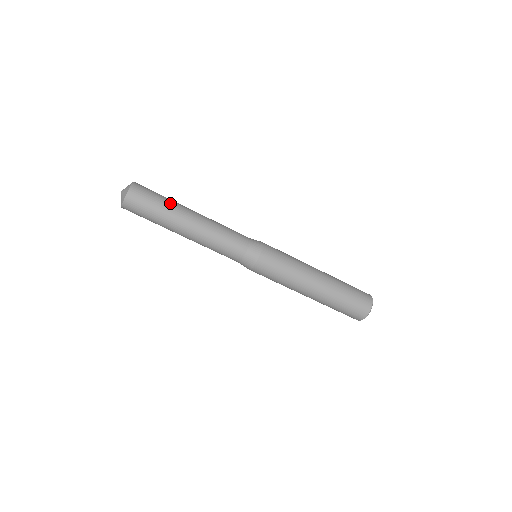
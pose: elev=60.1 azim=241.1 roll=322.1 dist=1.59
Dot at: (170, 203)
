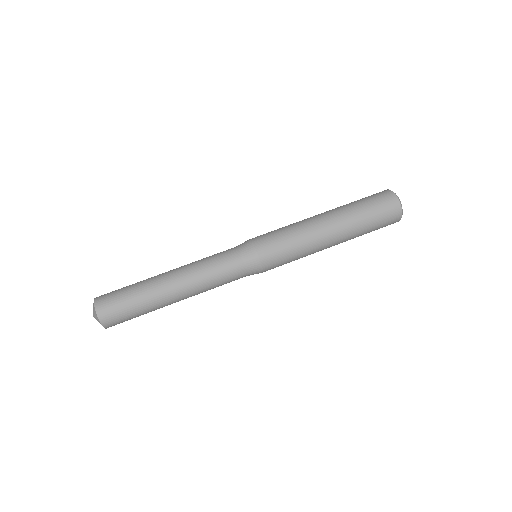
Dot at: (139, 283)
